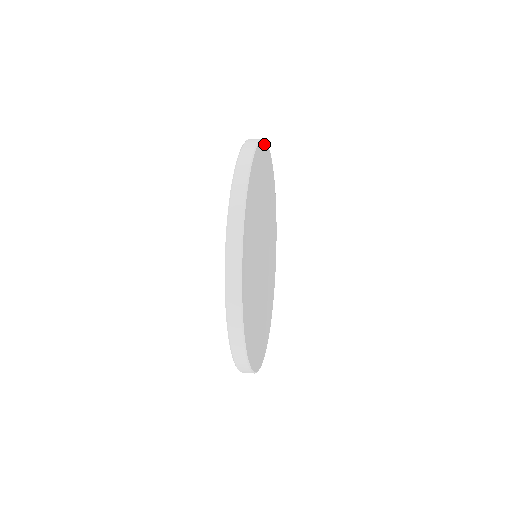
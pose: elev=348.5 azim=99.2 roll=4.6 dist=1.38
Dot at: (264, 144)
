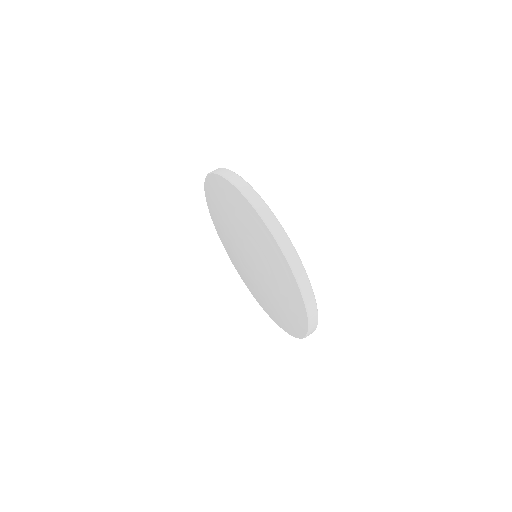
Dot at: occluded
